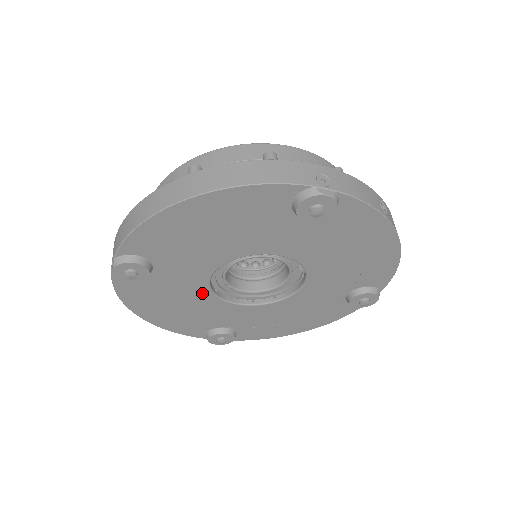
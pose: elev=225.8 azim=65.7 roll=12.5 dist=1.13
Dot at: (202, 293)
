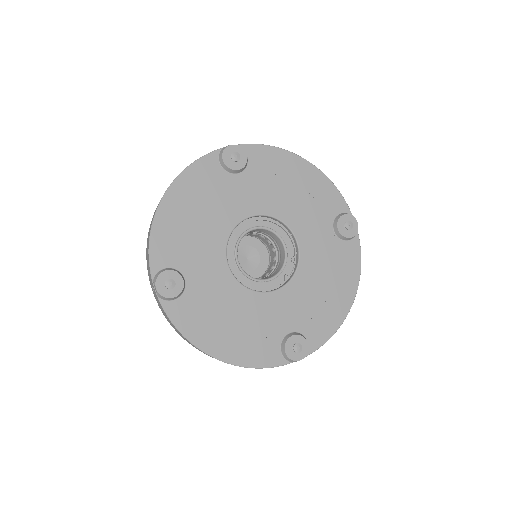
Dot at: (227, 223)
